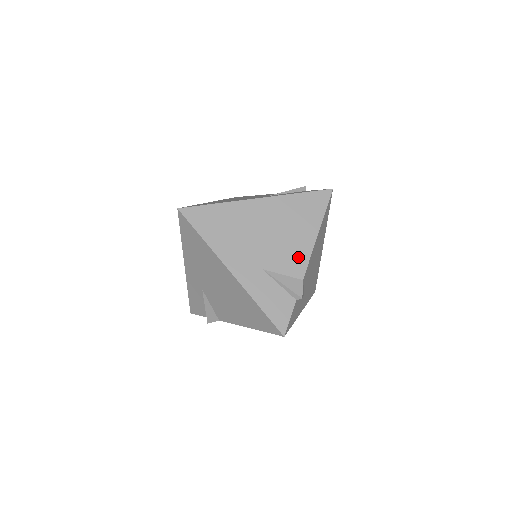
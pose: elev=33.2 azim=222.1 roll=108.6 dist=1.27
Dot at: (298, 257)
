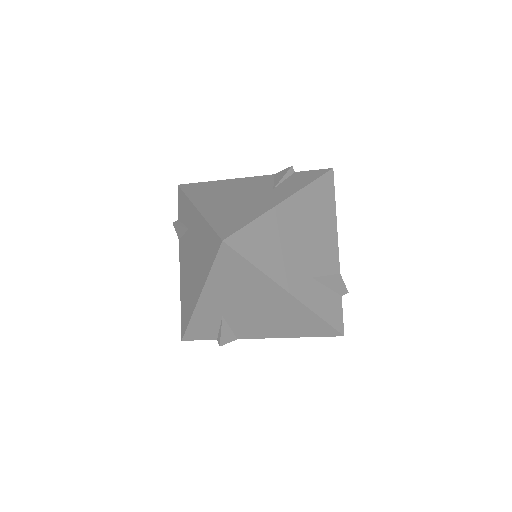
Dot at: (331, 252)
